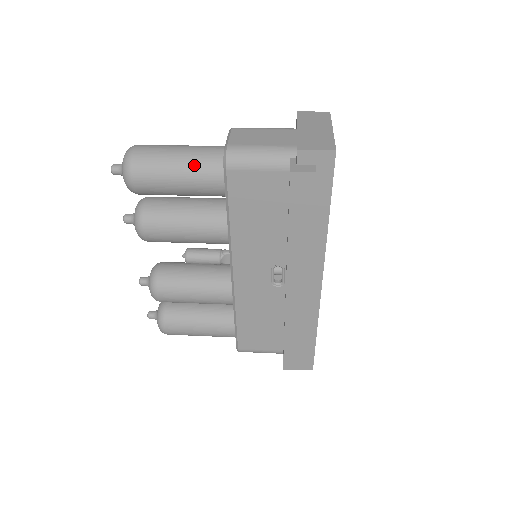
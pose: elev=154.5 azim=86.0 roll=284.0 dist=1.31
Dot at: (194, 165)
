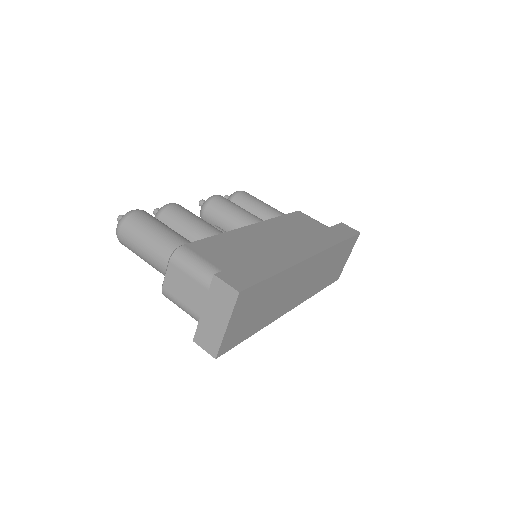
Dot at: occluded
